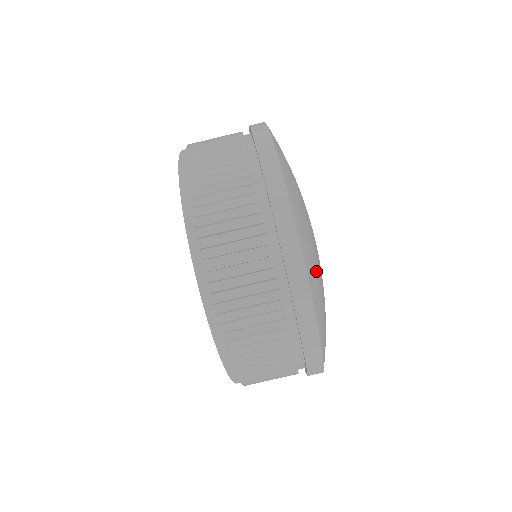
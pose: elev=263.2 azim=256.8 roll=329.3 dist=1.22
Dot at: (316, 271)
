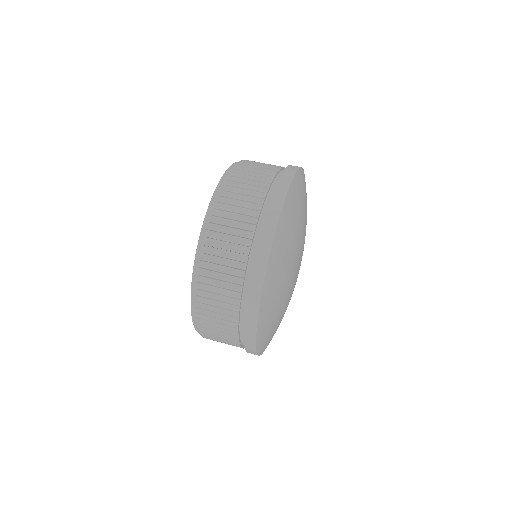
Dot at: (305, 193)
